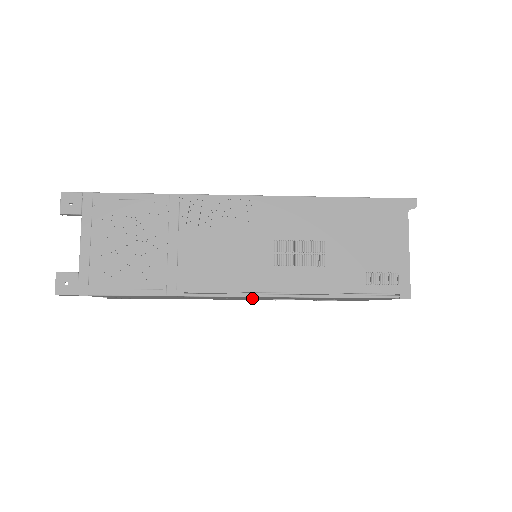
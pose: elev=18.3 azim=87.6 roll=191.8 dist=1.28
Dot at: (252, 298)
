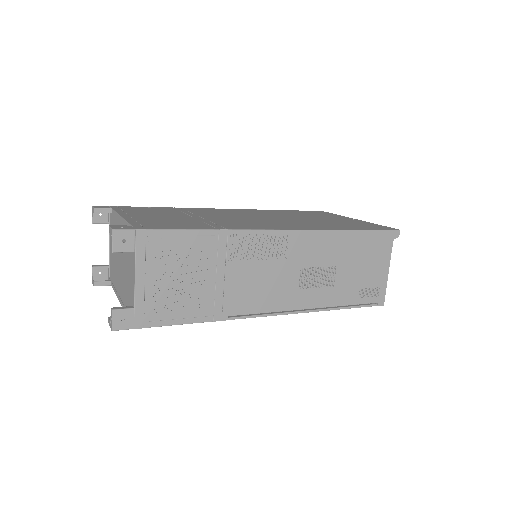
Dot at: occluded
